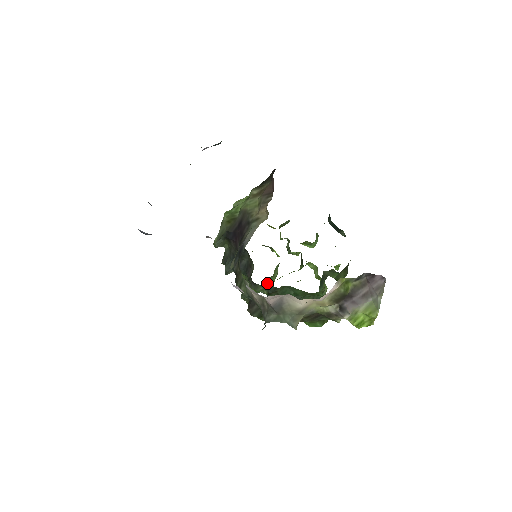
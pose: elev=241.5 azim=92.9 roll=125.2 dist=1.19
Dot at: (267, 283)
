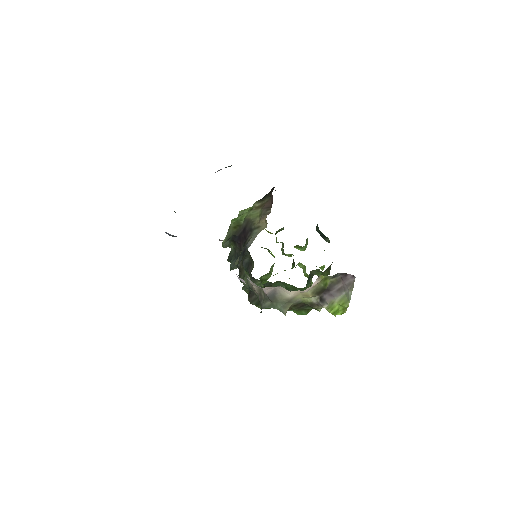
Dot at: (264, 279)
